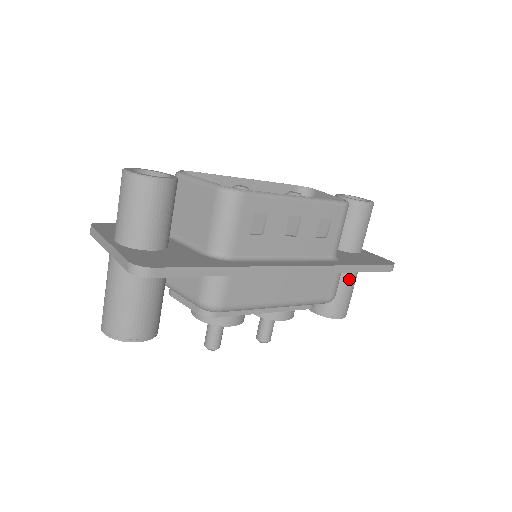
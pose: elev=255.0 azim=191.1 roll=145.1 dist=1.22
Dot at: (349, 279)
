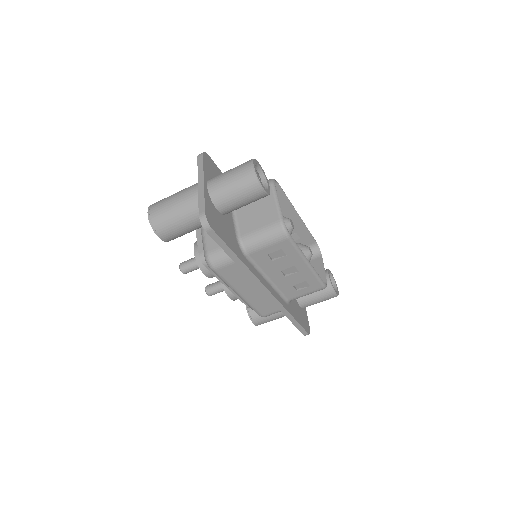
Dot at: (282, 313)
